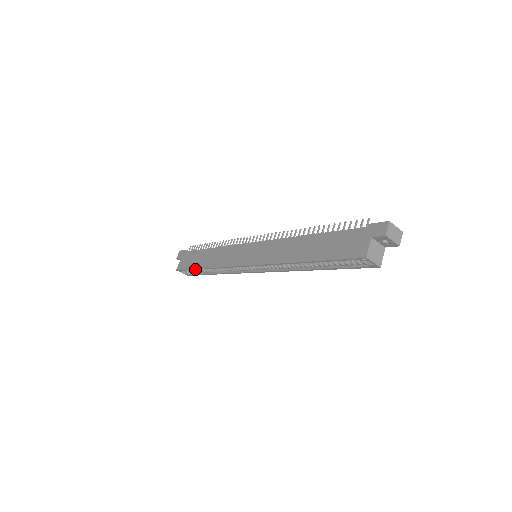
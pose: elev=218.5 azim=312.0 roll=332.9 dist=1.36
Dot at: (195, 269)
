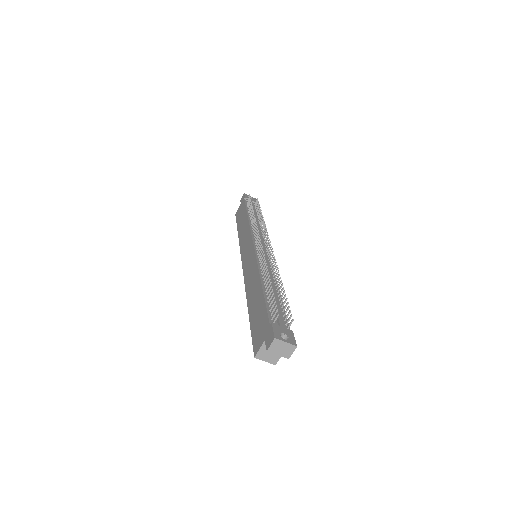
Dot at: occluded
